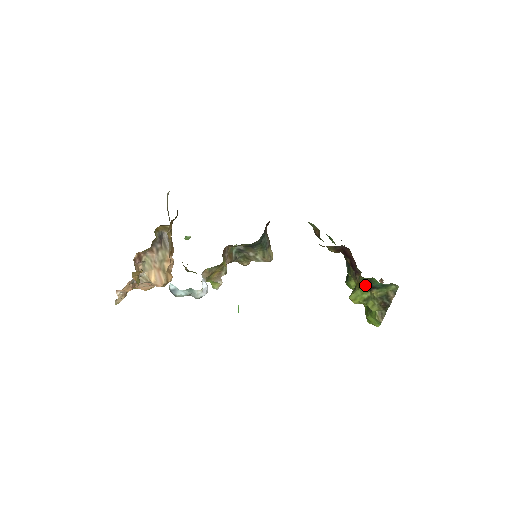
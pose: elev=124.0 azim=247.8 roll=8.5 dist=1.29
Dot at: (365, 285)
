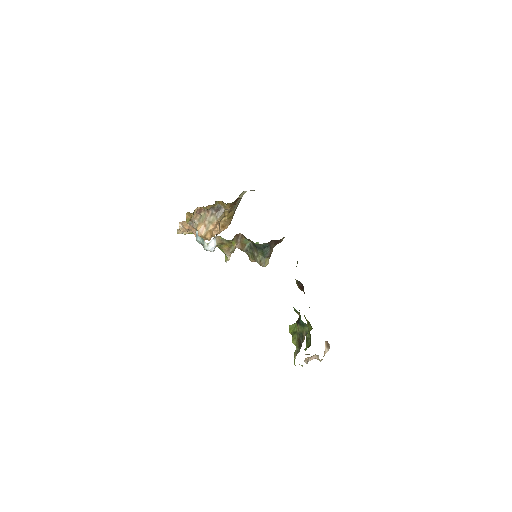
Dot at: occluded
